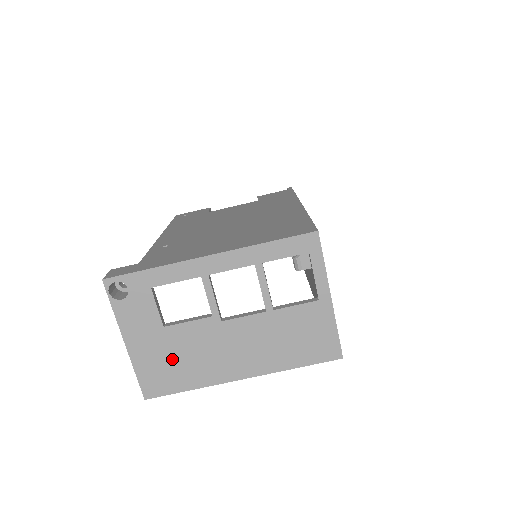
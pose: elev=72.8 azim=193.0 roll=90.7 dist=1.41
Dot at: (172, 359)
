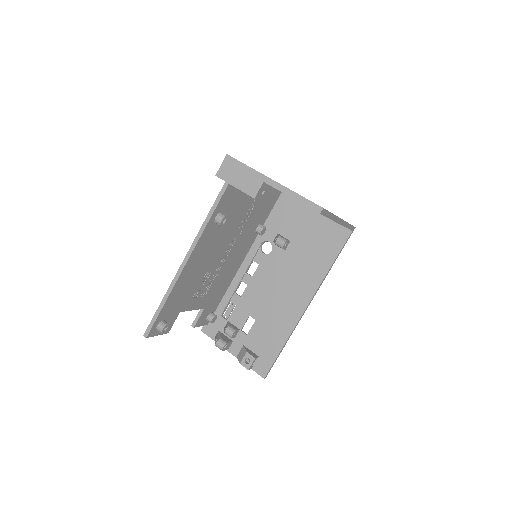
Dot at: occluded
